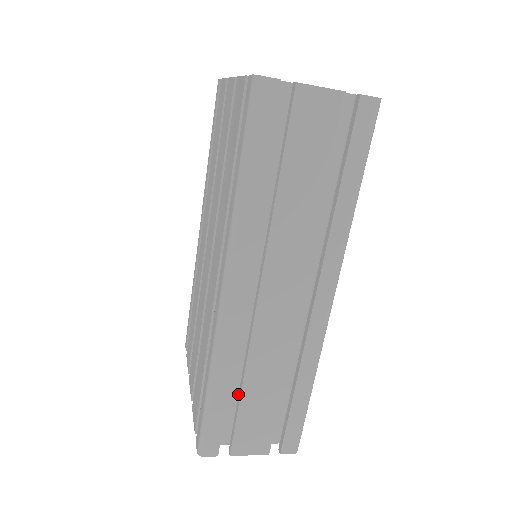
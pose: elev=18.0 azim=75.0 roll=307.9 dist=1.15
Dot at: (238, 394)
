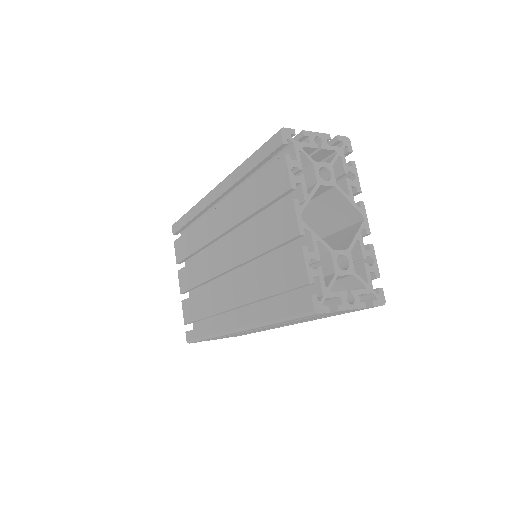
Dot at: occluded
